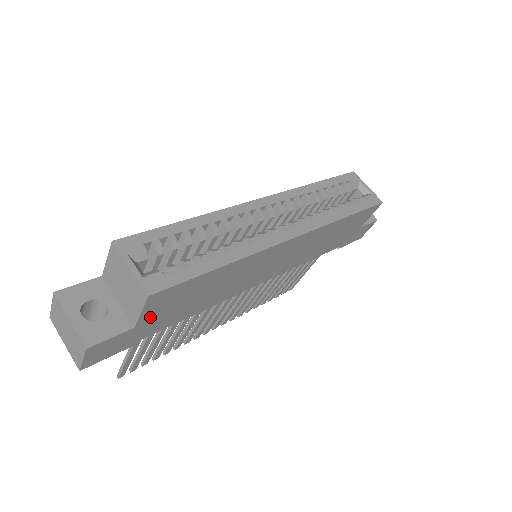
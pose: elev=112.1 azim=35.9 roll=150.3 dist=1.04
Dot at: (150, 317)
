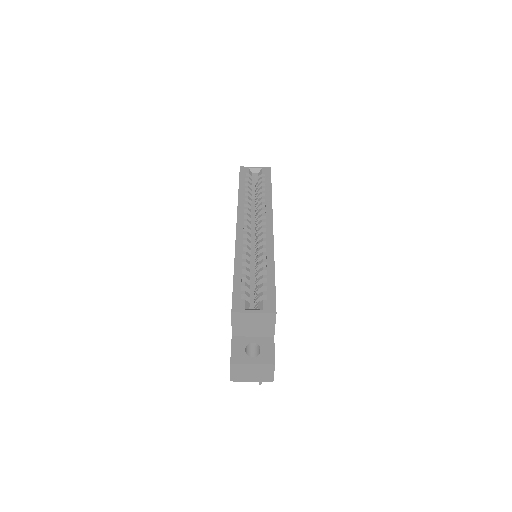
Dot at: occluded
